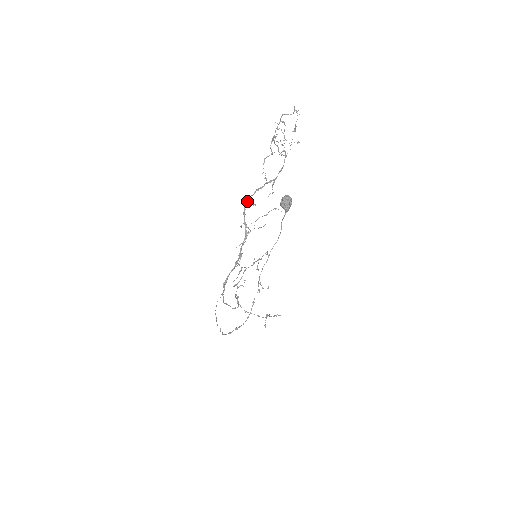
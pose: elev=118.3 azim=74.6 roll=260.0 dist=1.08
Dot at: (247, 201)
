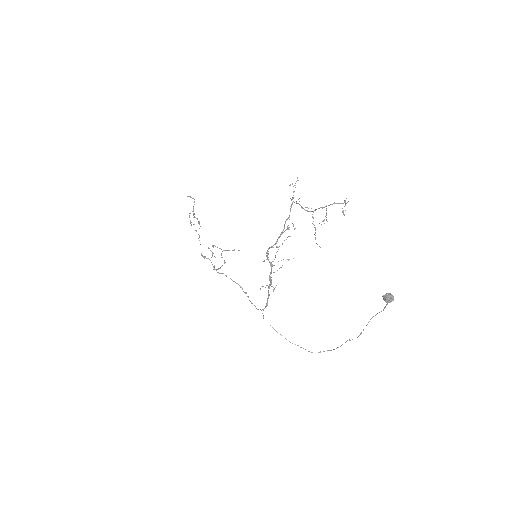
Dot at: (272, 247)
